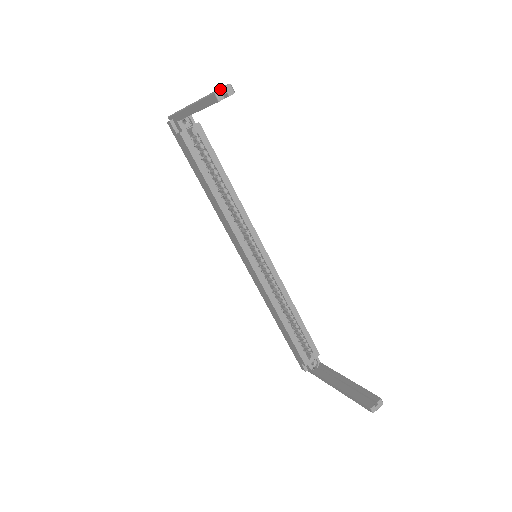
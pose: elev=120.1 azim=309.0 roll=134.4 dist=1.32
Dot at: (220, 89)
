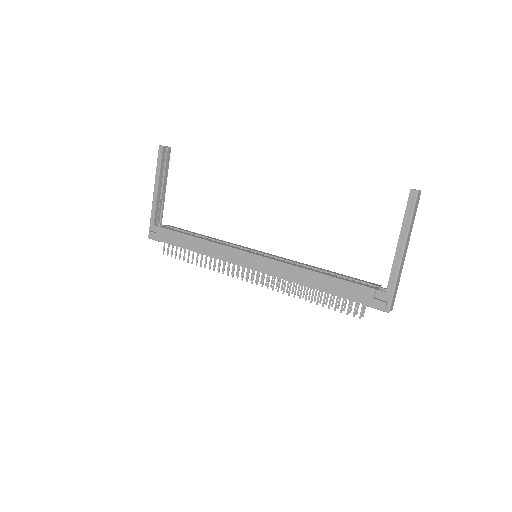
Dot at: occluded
